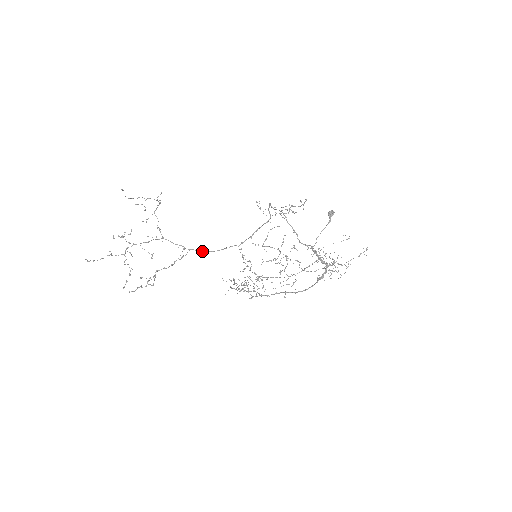
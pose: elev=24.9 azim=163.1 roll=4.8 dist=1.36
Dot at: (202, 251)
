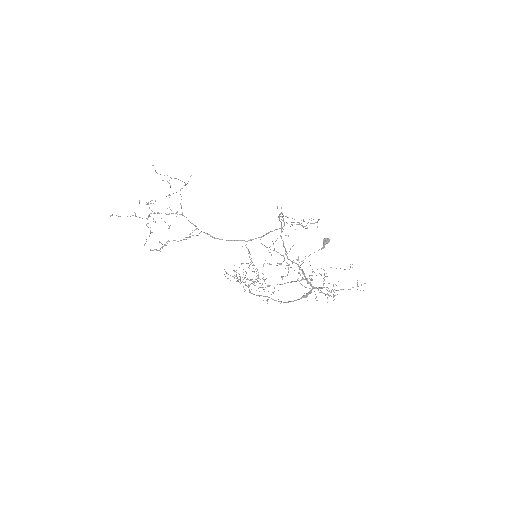
Dot at: (211, 236)
